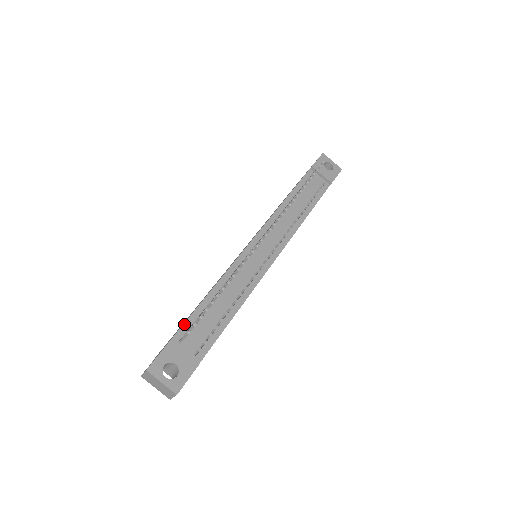
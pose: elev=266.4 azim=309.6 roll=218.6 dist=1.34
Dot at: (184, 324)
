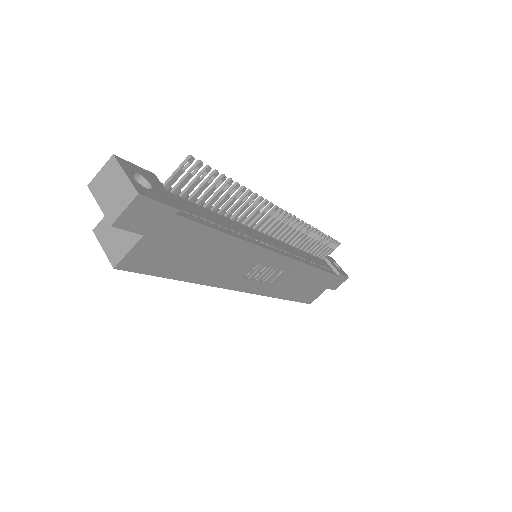
Dot at: occluded
